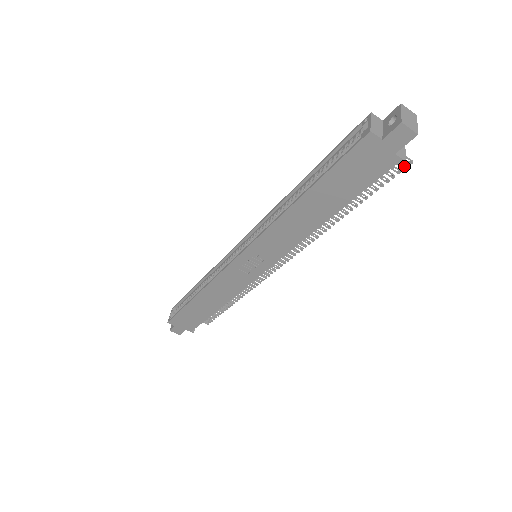
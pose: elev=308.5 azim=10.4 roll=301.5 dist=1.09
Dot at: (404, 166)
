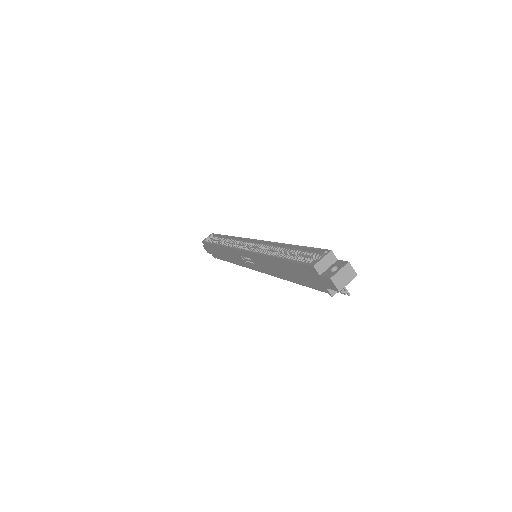
Dot at: (344, 293)
